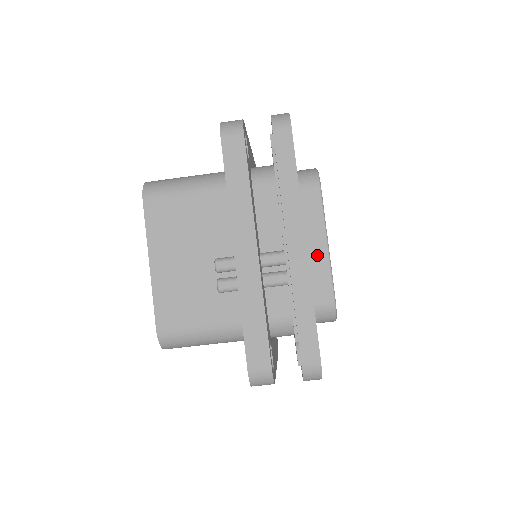
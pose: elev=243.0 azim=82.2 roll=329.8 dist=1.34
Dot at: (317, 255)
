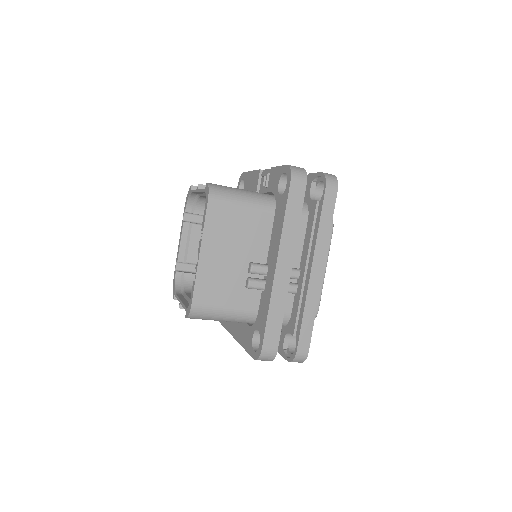
Dot at: occluded
